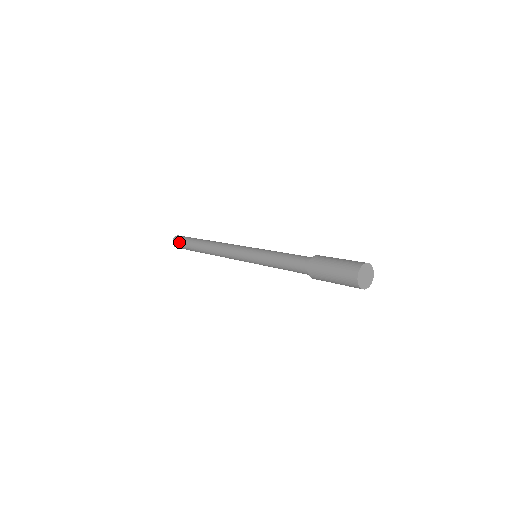
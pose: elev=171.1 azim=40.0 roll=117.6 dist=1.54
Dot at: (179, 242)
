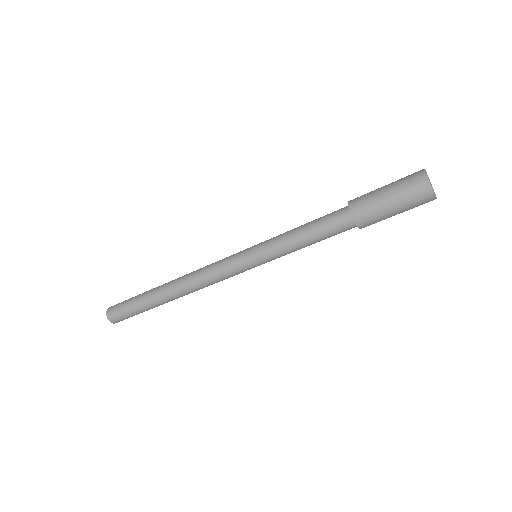
Dot at: (120, 312)
